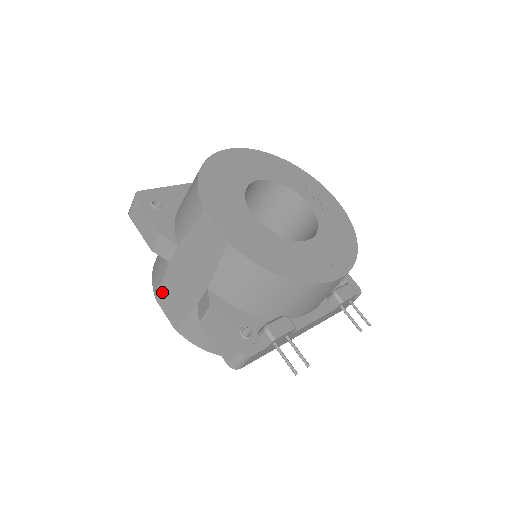
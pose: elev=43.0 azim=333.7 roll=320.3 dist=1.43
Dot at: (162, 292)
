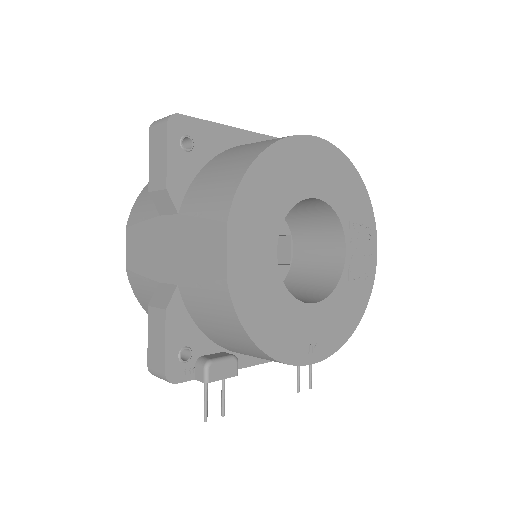
Dot at: (136, 229)
